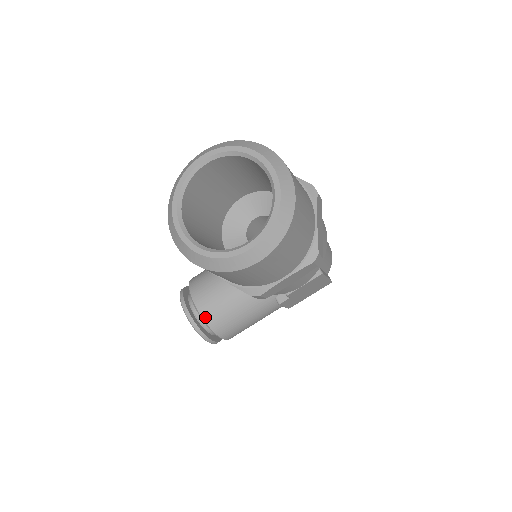
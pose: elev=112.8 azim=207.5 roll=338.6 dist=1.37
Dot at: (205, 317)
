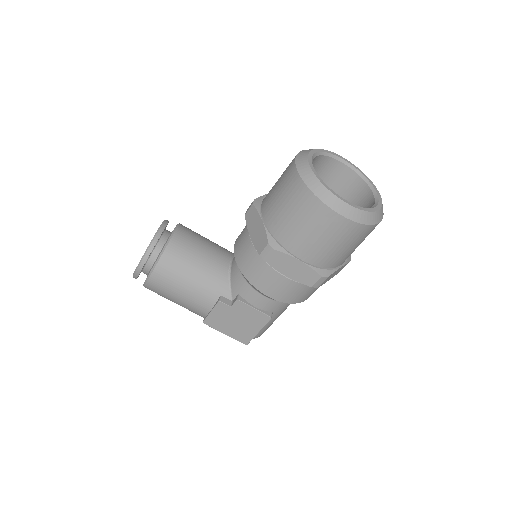
Dot at: (172, 243)
